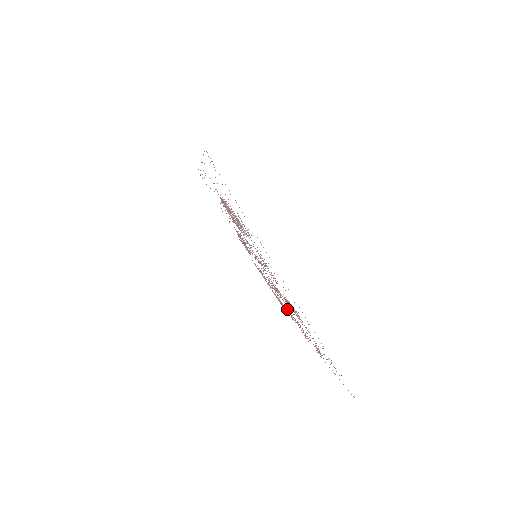
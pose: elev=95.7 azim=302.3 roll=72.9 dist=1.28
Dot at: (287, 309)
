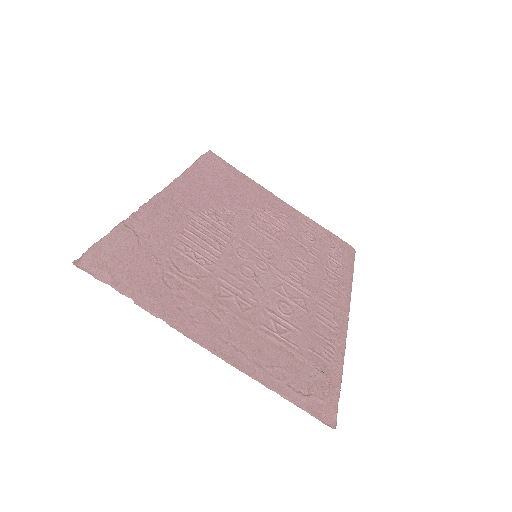
Dot at: (319, 289)
